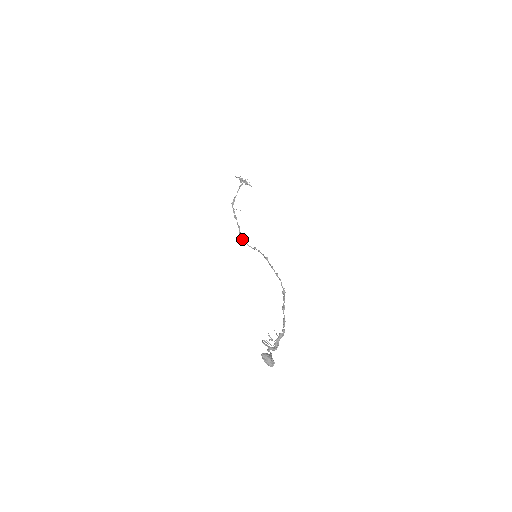
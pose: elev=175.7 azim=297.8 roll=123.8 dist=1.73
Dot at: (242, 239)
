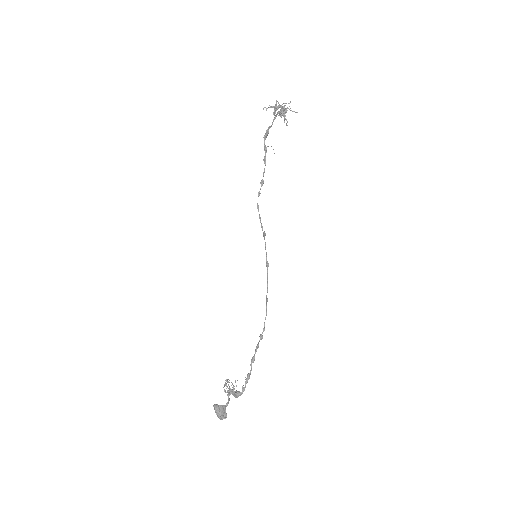
Dot at: occluded
